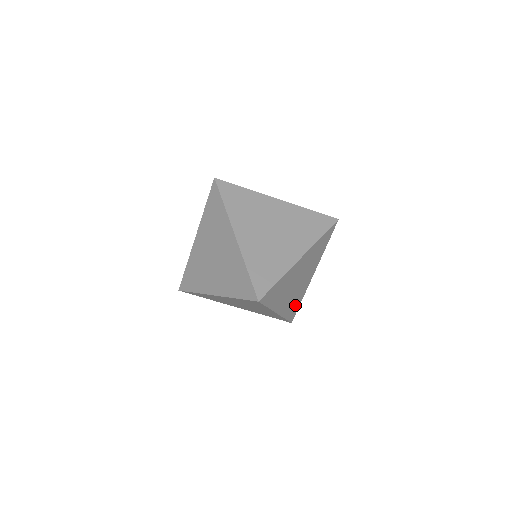
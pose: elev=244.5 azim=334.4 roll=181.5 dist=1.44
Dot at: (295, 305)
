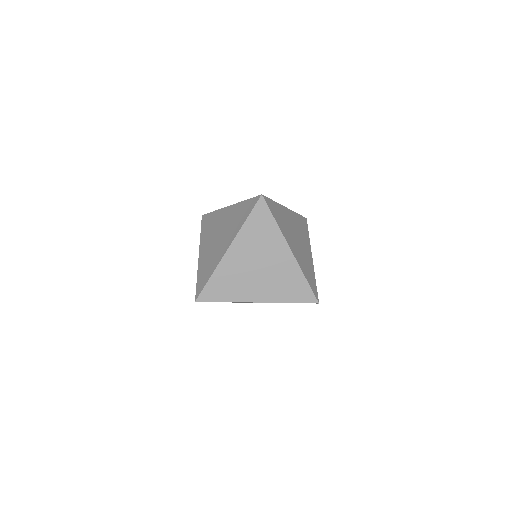
Dot at: occluded
